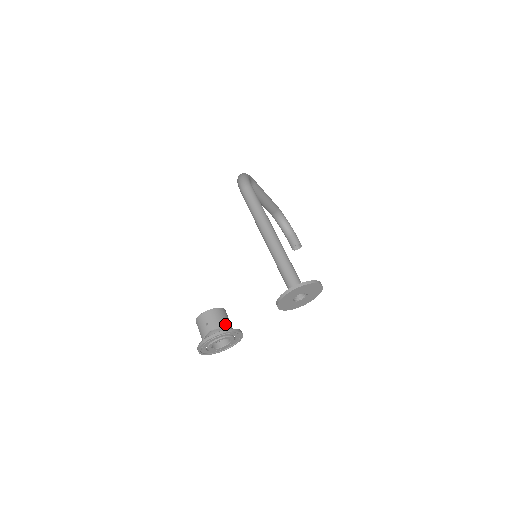
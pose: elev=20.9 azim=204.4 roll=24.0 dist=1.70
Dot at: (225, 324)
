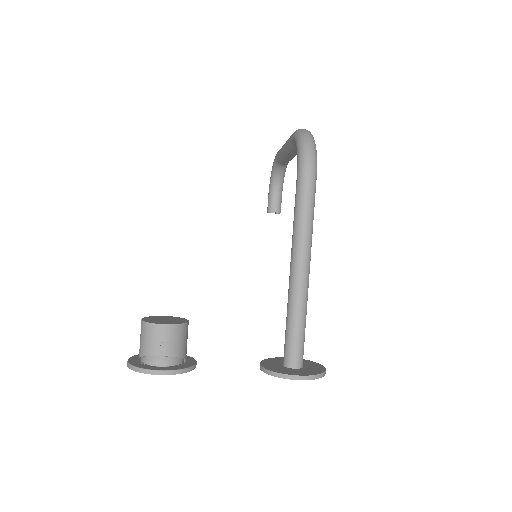
Dot at: (184, 350)
